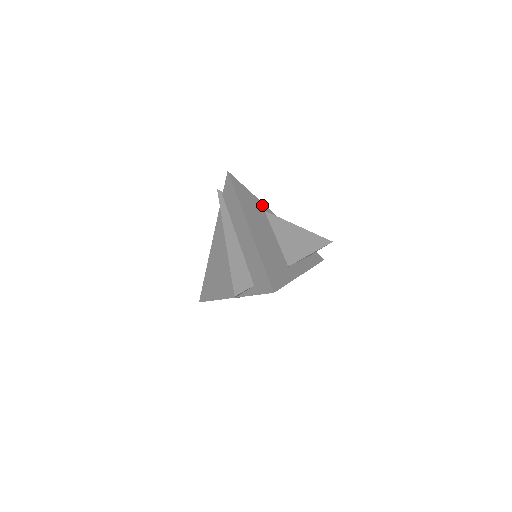
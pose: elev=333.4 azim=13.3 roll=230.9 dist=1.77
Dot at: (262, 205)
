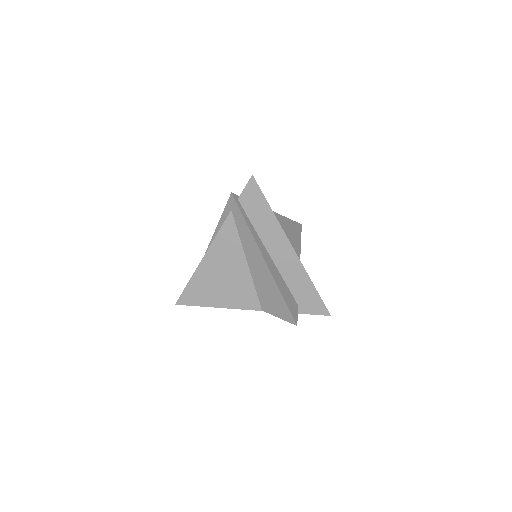
Dot at: occluded
